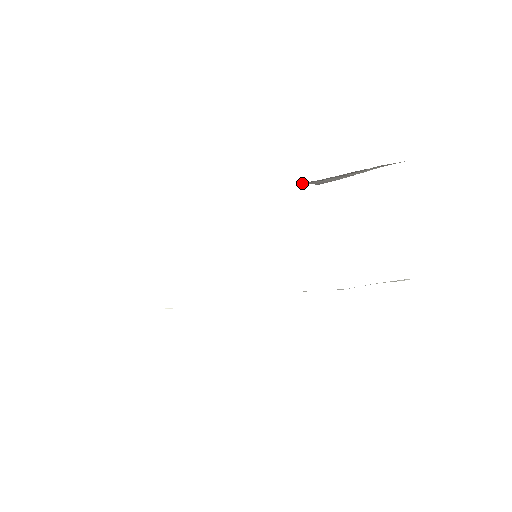
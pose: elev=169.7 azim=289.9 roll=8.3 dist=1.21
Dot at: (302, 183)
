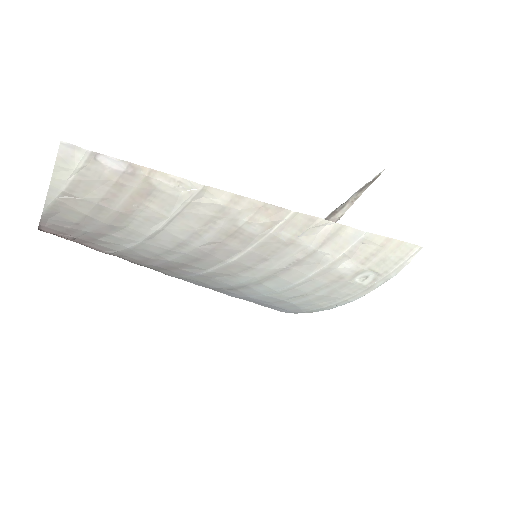
Dot at: occluded
